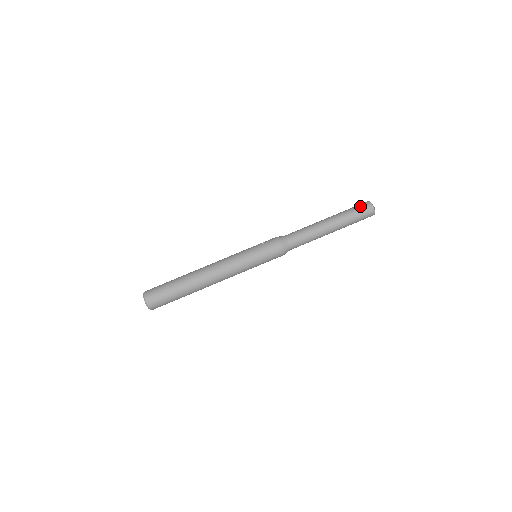
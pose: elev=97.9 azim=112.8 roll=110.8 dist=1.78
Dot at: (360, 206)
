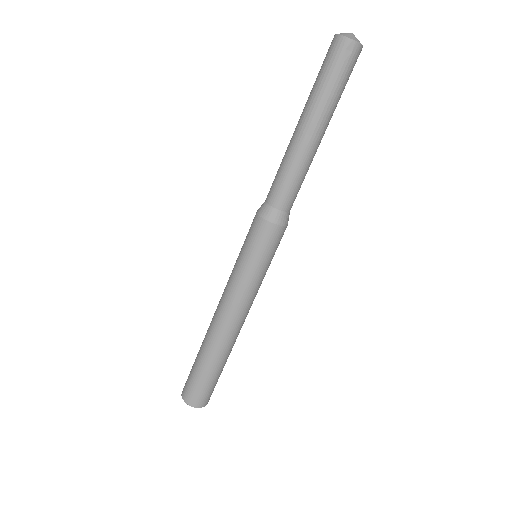
Dot at: occluded
